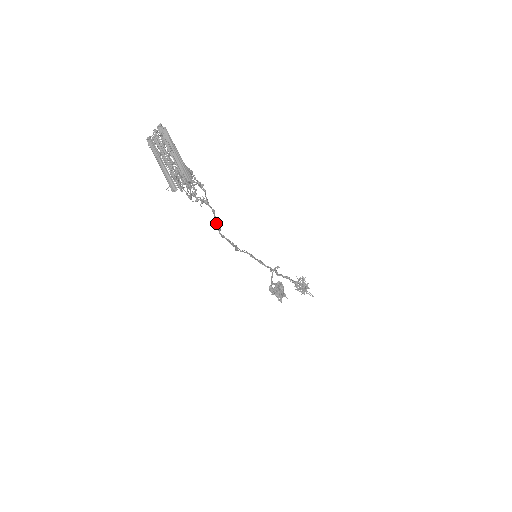
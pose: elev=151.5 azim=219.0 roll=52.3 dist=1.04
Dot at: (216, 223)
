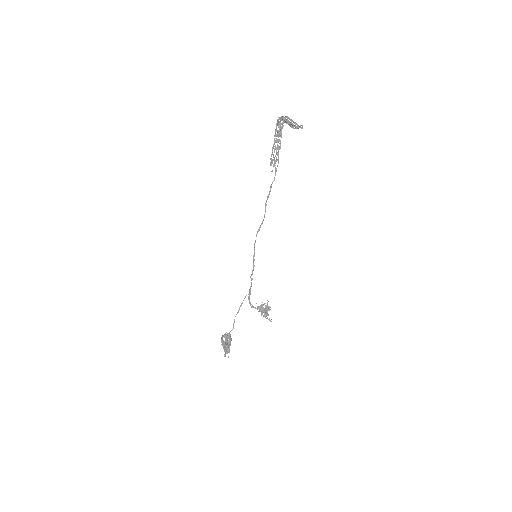
Dot at: (270, 191)
